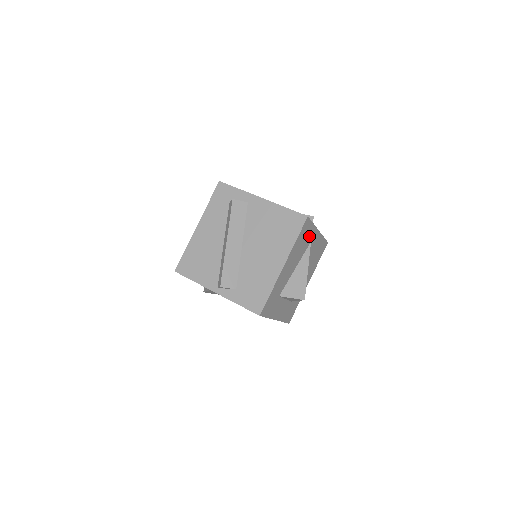
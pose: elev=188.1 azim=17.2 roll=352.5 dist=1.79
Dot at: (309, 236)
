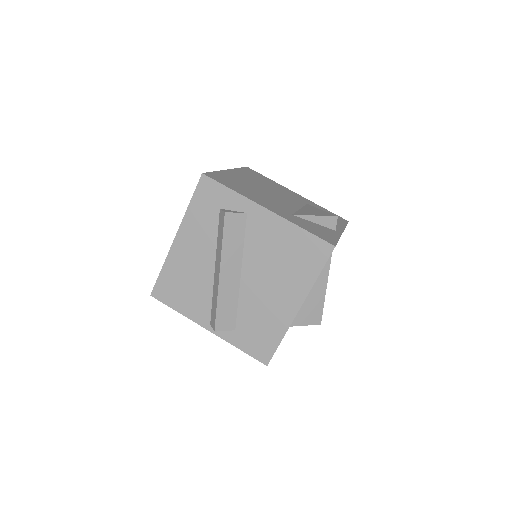
Dot at: occluded
